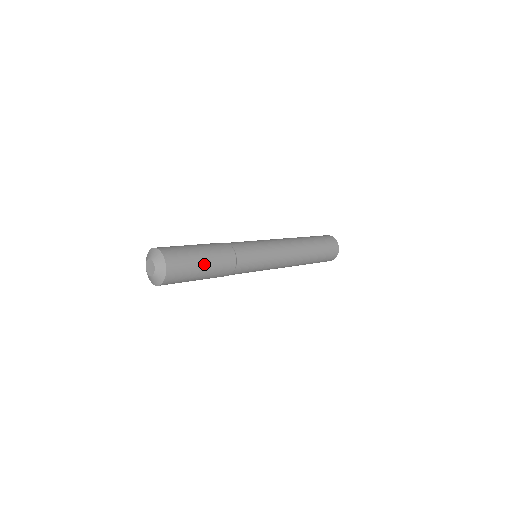
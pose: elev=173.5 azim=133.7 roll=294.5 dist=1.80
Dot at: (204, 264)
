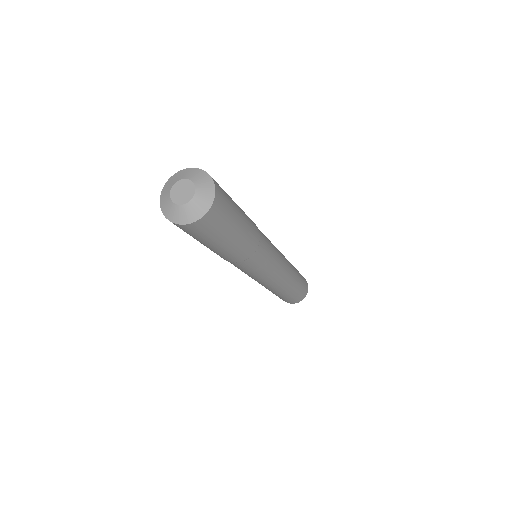
Dot at: (241, 217)
